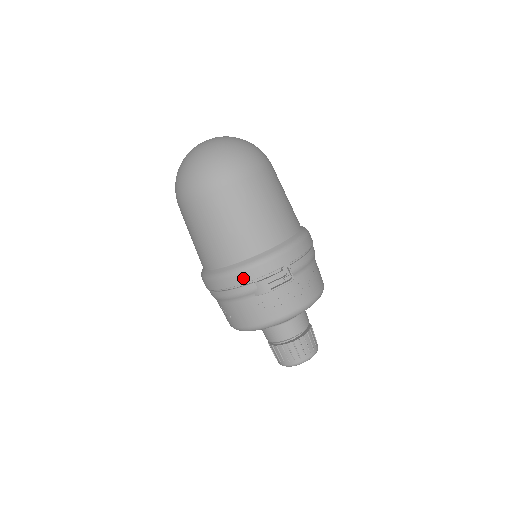
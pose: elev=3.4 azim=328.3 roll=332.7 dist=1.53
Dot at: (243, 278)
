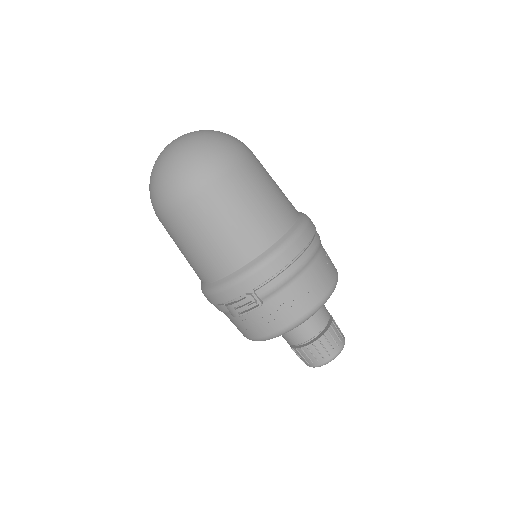
Dot at: (214, 300)
